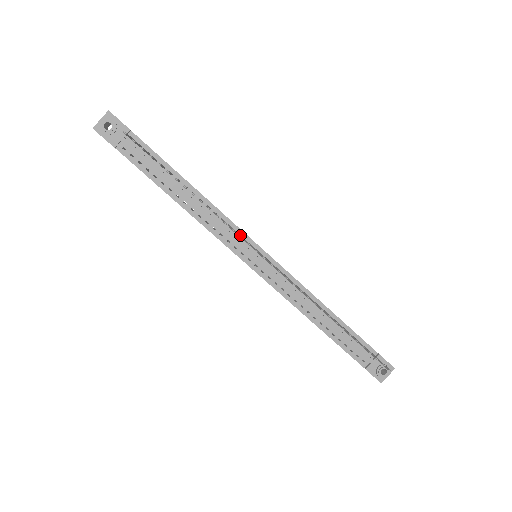
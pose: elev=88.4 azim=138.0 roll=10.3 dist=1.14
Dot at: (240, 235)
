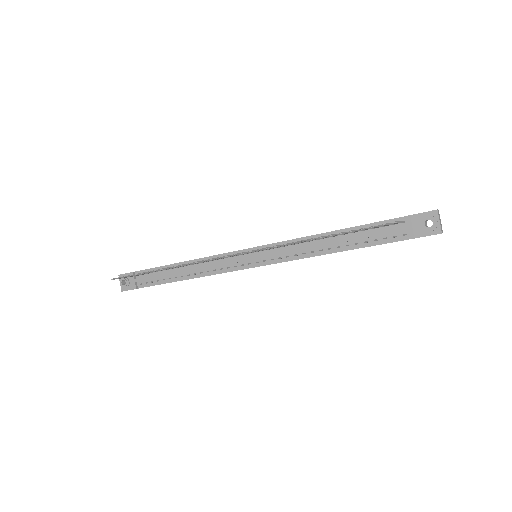
Dot at: (208, 259)
